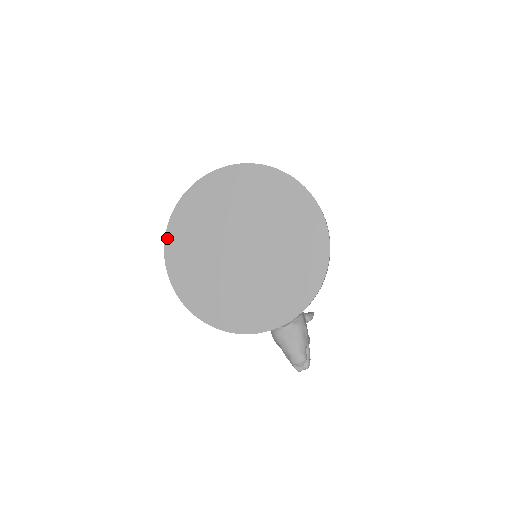
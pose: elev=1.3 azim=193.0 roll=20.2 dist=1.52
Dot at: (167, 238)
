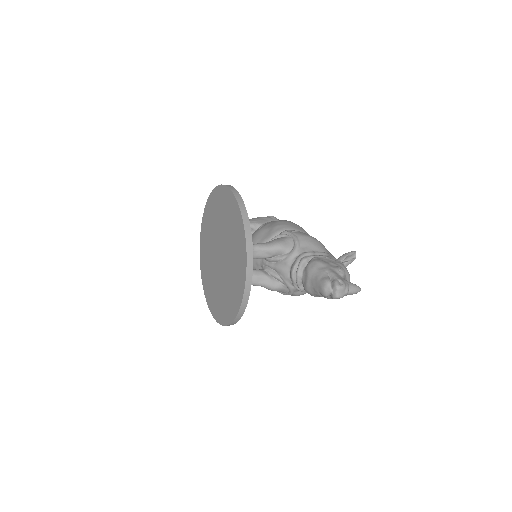
Dot at: (207, 300)
